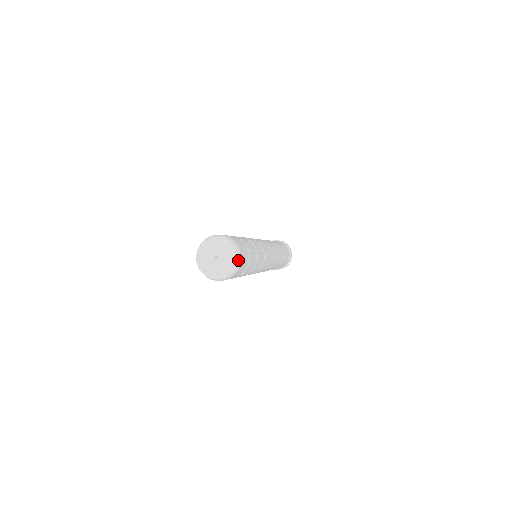
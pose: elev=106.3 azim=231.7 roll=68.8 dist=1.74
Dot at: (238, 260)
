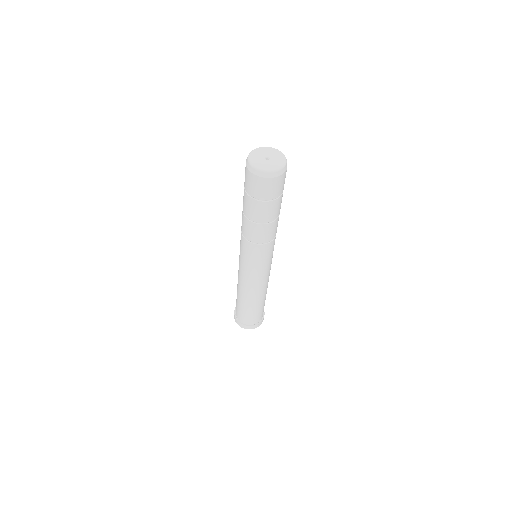
Dot at: (285, 167)
